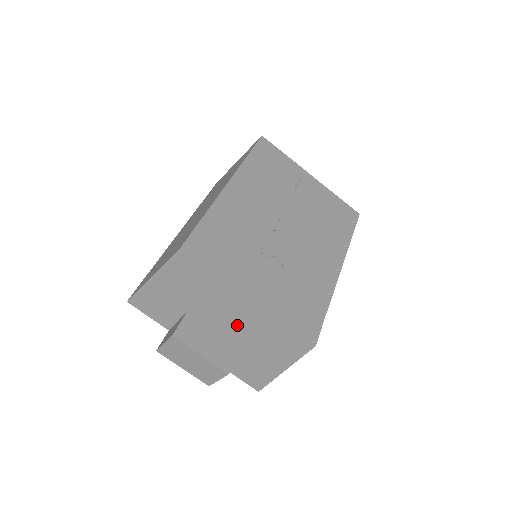
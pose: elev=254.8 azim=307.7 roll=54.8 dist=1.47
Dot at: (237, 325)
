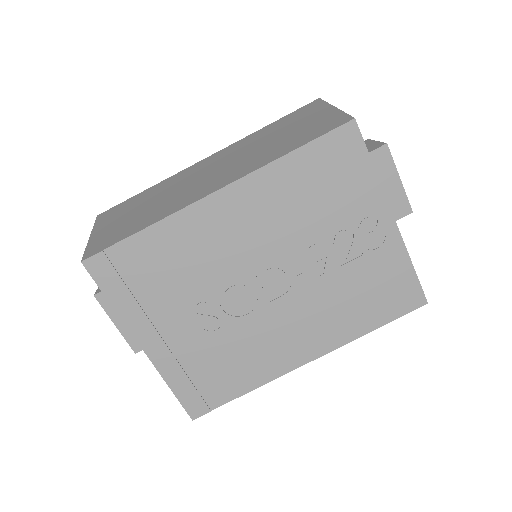
Dot at: occluded
